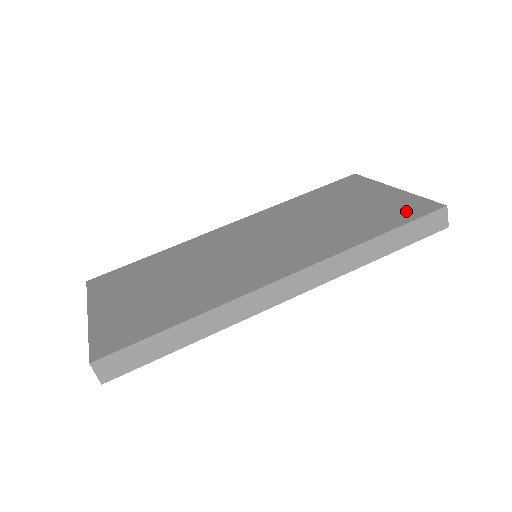
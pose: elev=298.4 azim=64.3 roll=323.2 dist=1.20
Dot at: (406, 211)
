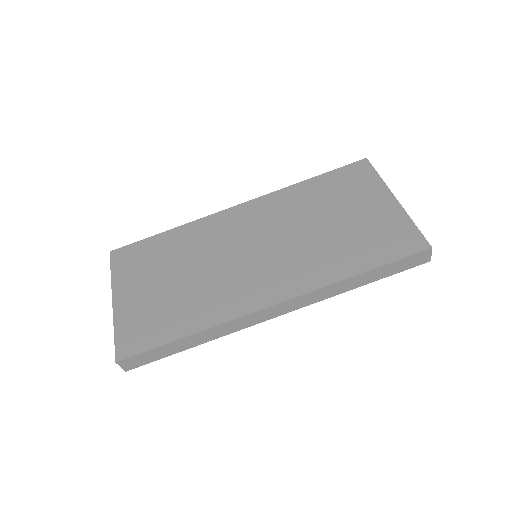
Dot at: (395, 243)
